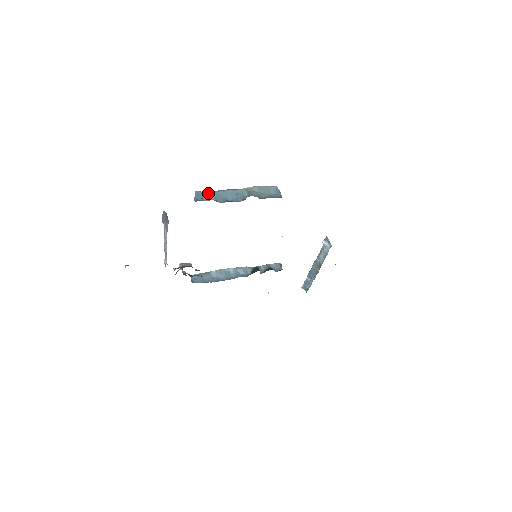
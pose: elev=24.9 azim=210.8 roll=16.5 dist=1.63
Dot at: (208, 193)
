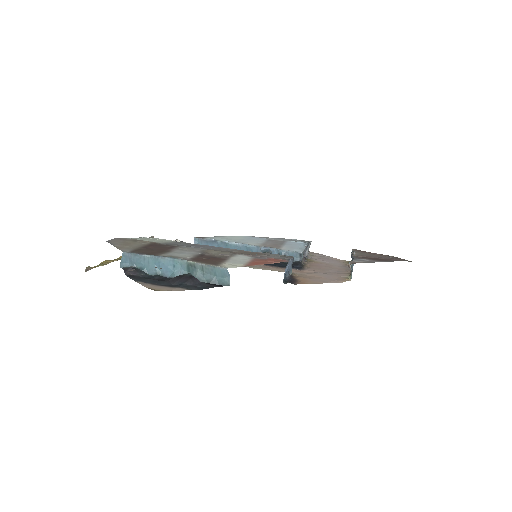
Dot at: (138, 257)
